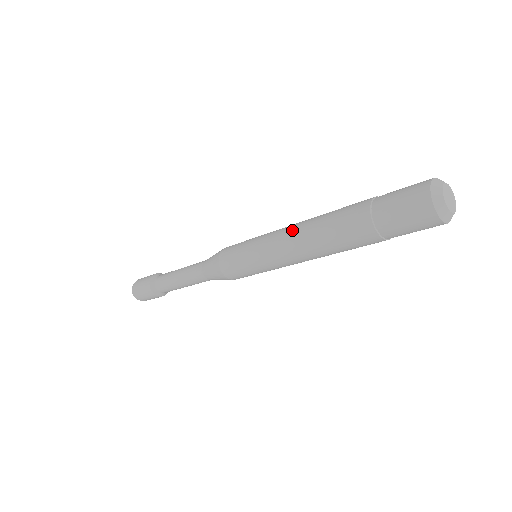
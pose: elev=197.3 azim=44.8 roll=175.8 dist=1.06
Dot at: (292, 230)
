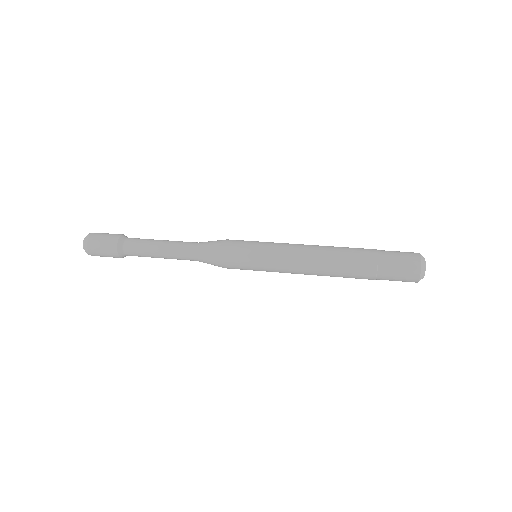
Dot at: (307, 258)
